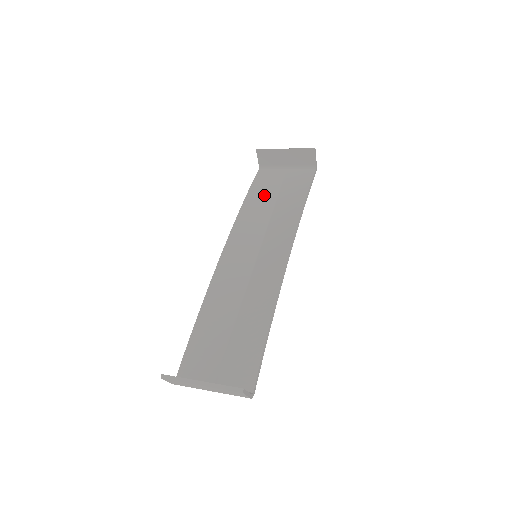
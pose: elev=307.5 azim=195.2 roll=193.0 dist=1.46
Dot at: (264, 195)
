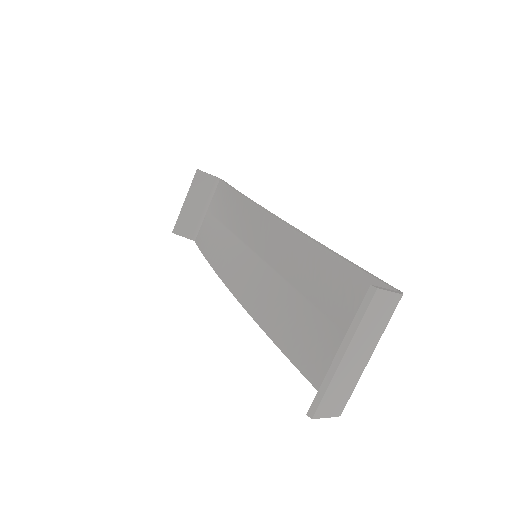
Dot at: (214, 238)
